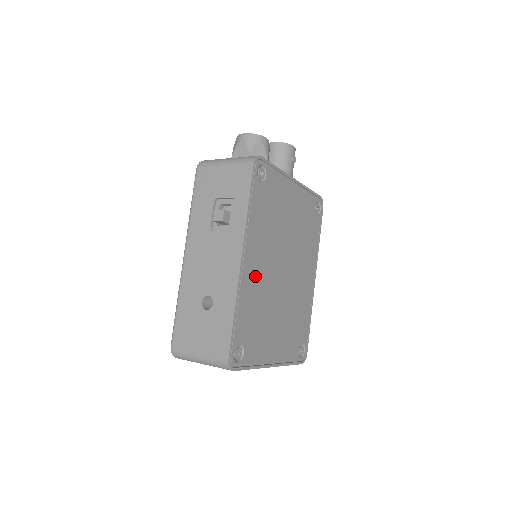
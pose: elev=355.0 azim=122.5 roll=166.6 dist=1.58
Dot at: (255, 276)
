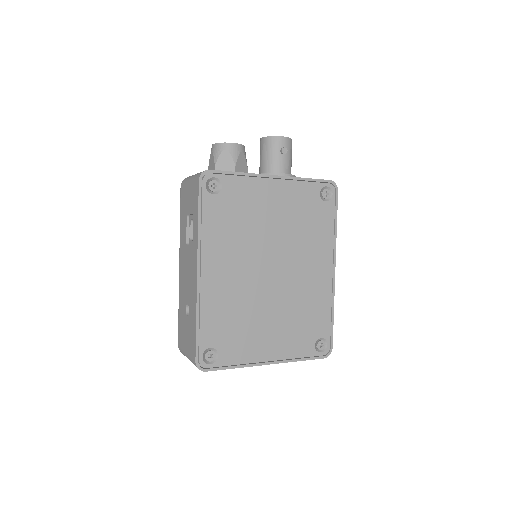
Dot at: (222, 284)
